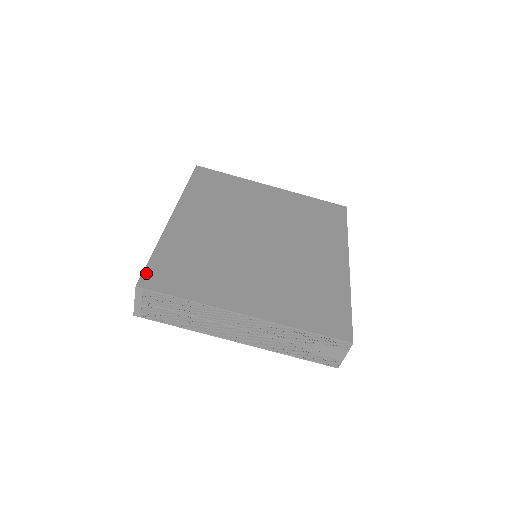
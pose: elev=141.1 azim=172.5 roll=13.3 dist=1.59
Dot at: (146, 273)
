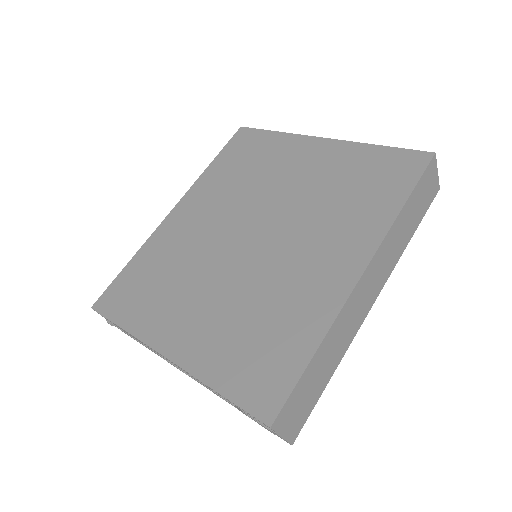
Dot at: (107, 291)
